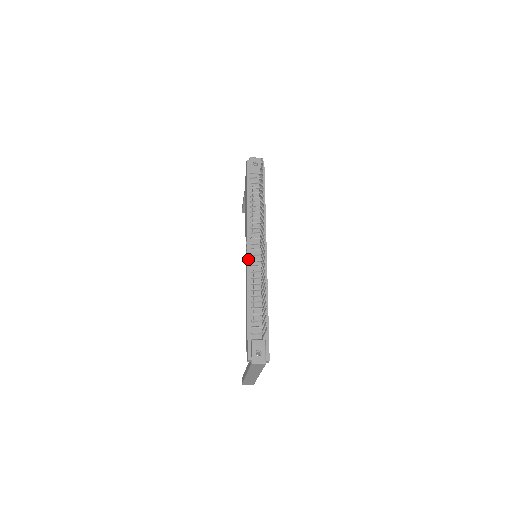
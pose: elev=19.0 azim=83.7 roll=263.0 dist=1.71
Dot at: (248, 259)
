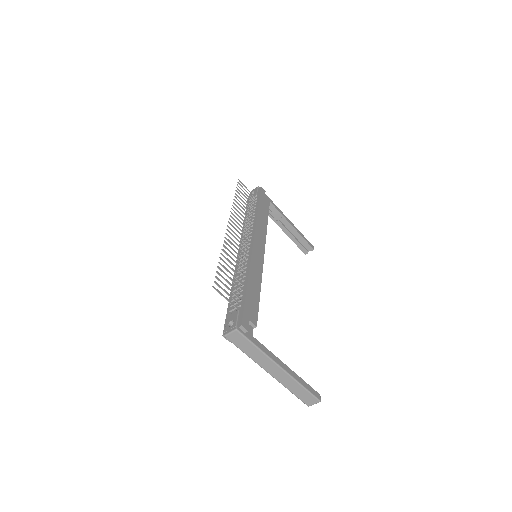
Dot at: occluded
